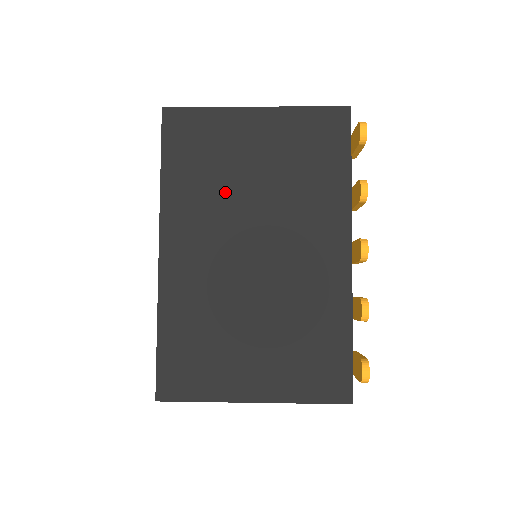
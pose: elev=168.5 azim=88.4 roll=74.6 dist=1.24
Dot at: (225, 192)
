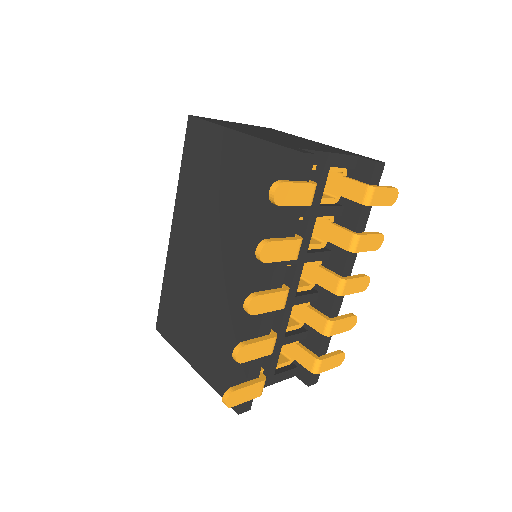
Dot at: (207, 203)
